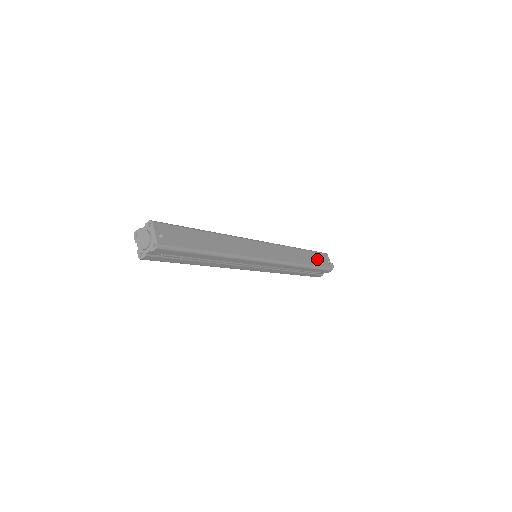
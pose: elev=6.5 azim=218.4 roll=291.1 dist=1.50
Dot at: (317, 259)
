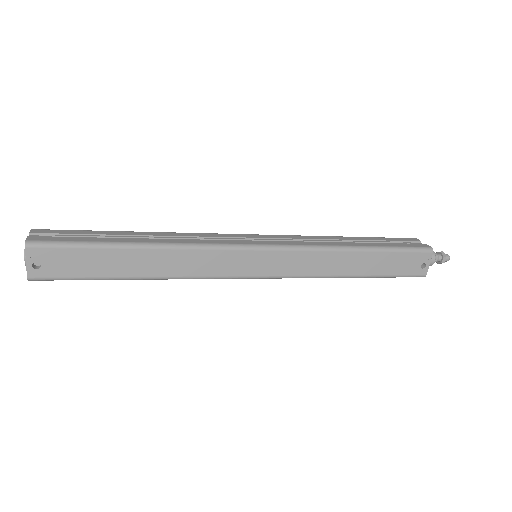
Dot at: (394, 263)
